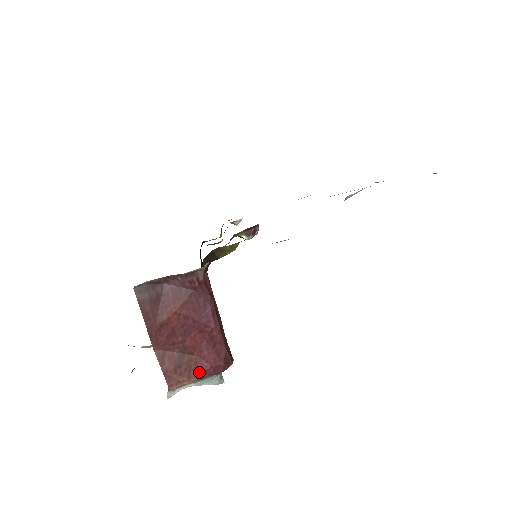
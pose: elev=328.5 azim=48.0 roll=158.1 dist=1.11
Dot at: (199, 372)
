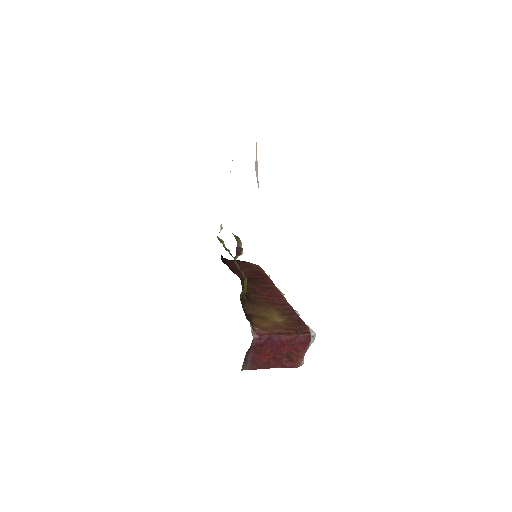
Dot at: (302, 352)
